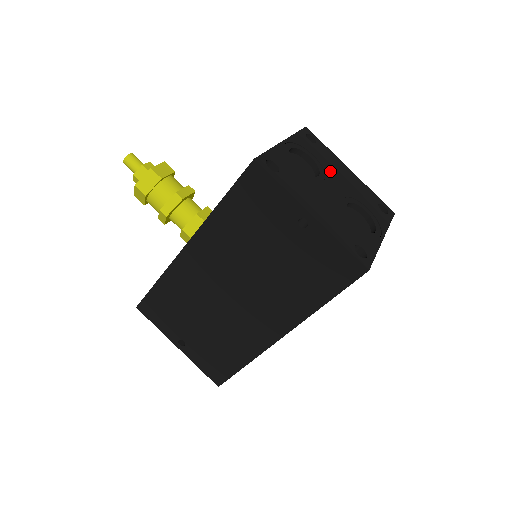
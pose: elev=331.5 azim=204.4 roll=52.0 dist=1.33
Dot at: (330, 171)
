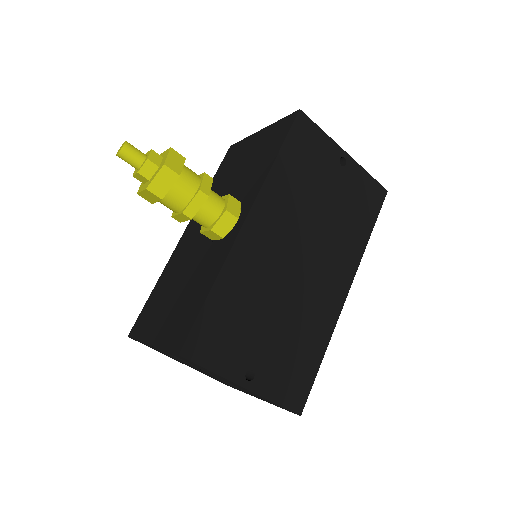
Dot at: occluded
